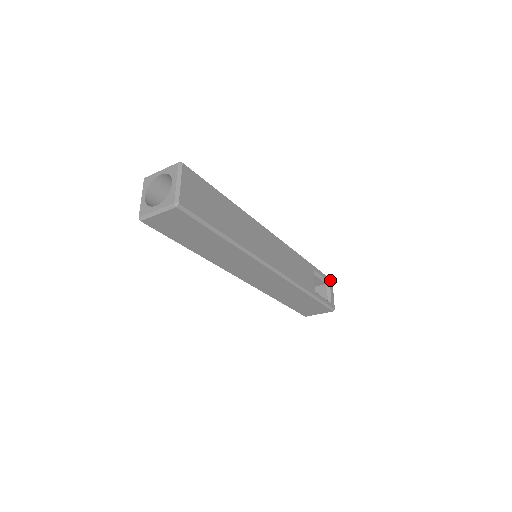
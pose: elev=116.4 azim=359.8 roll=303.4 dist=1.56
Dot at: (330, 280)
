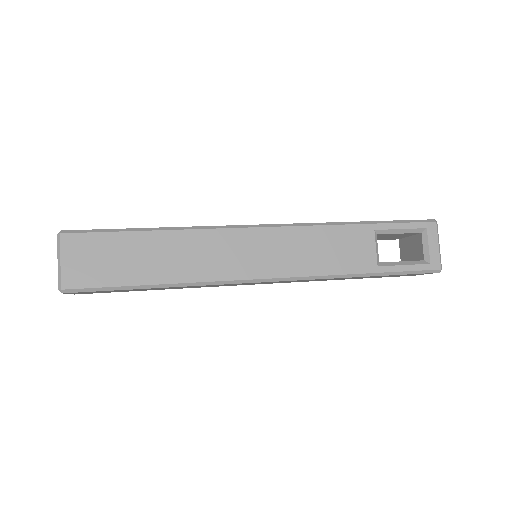
Dot at: (428, 224)
